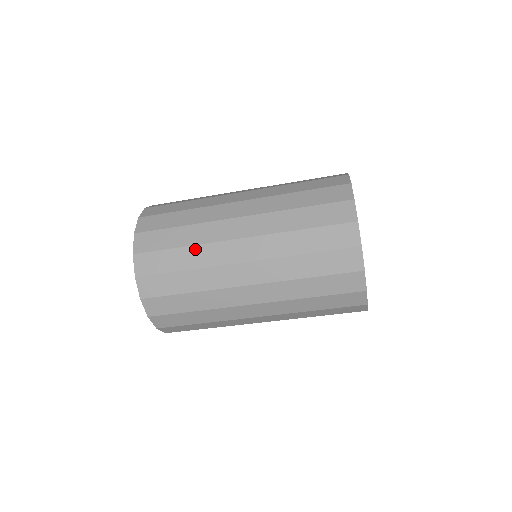
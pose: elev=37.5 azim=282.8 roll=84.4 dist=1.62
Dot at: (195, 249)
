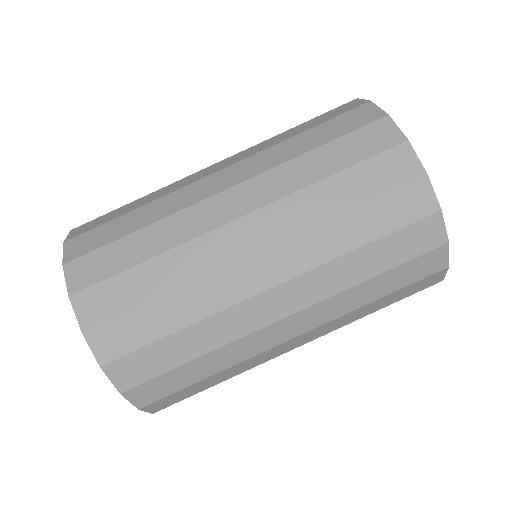
Dot at: occluded
